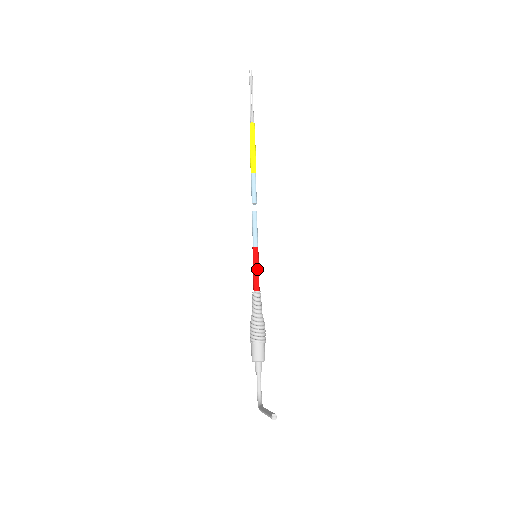
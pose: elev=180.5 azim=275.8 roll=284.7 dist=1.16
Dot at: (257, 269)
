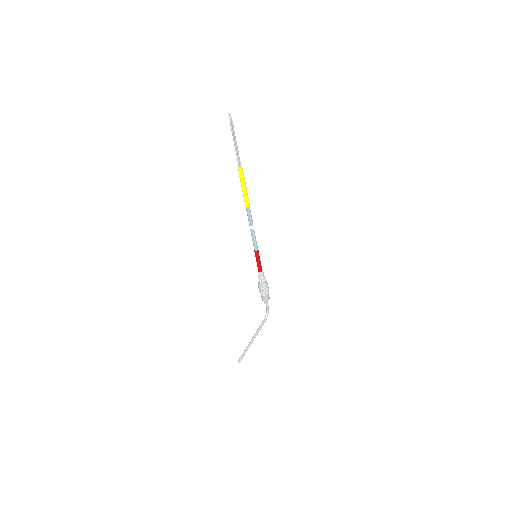
Dot at: (258, 262)
